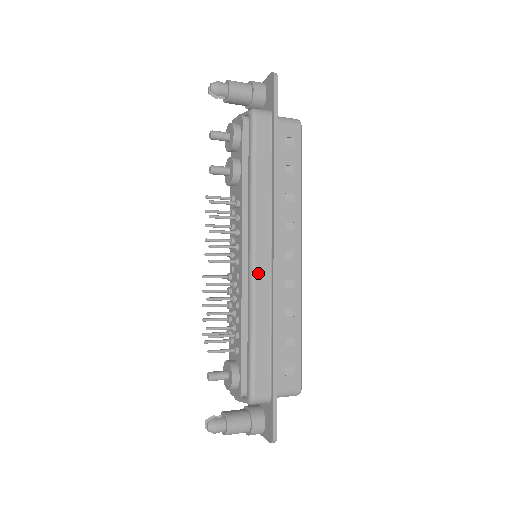
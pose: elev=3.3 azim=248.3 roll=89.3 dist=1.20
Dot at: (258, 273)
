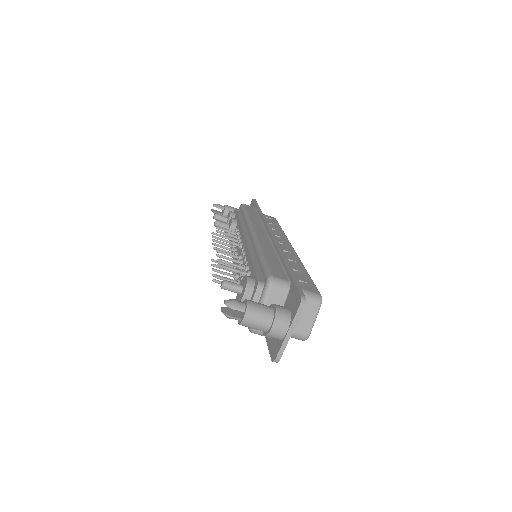
Dot at: (259, 237)
